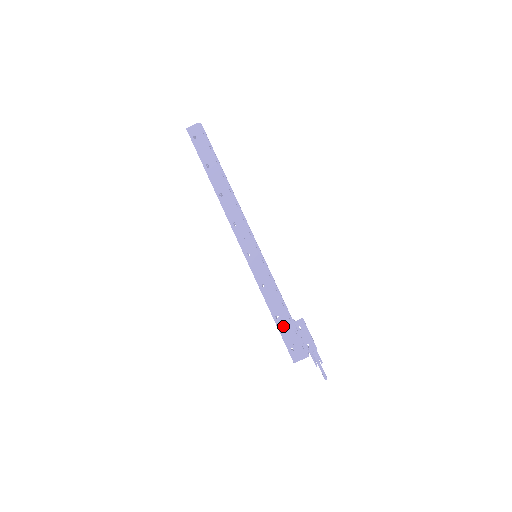
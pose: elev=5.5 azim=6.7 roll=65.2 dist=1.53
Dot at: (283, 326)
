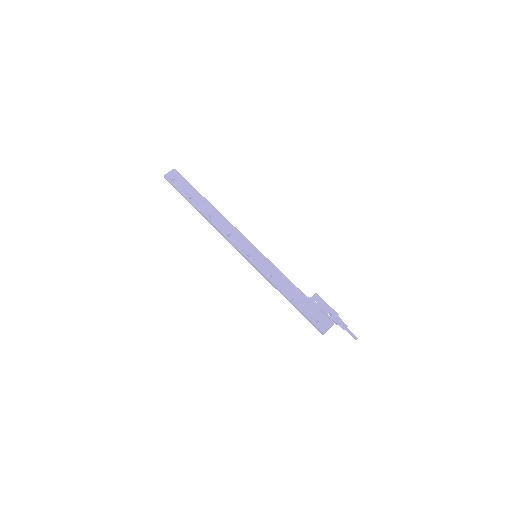
Dot at: (301, 304)
